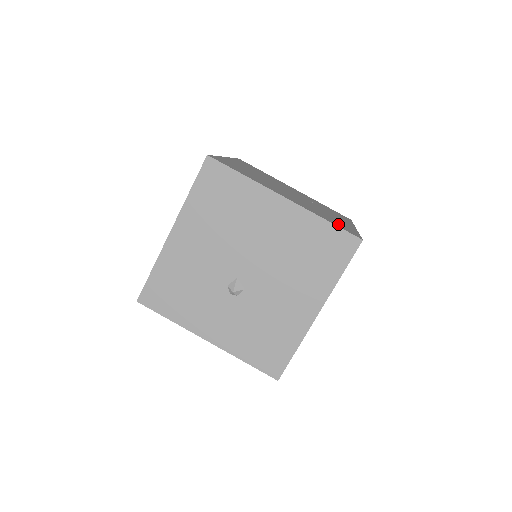
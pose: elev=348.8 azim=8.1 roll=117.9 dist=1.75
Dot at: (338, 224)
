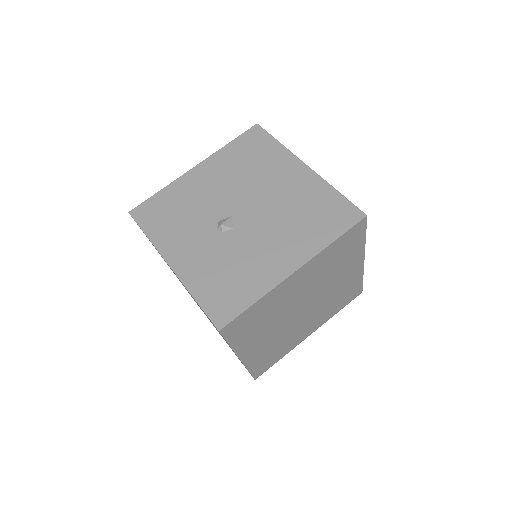
Dot at: occluded
